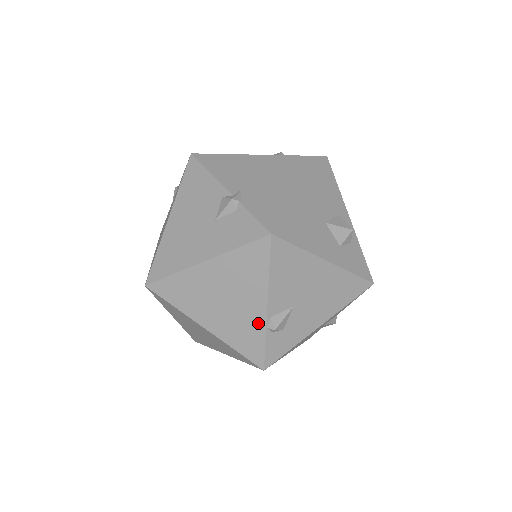
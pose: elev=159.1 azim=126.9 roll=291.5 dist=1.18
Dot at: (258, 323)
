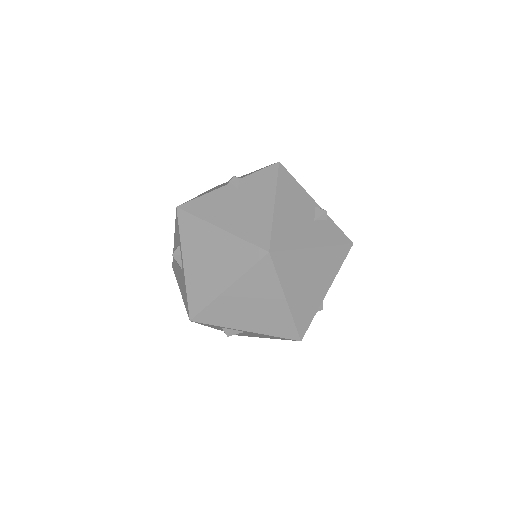
Dot at: (317, 303)
